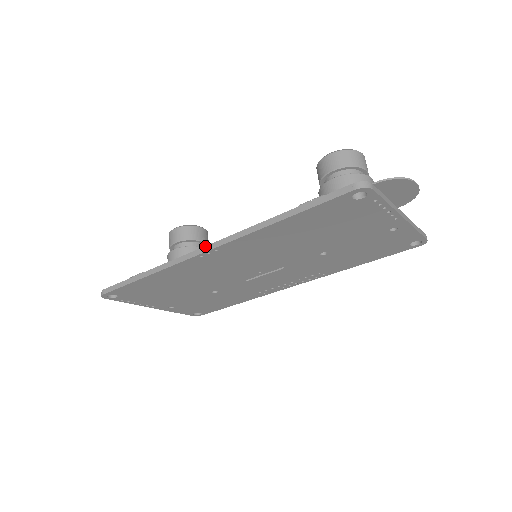
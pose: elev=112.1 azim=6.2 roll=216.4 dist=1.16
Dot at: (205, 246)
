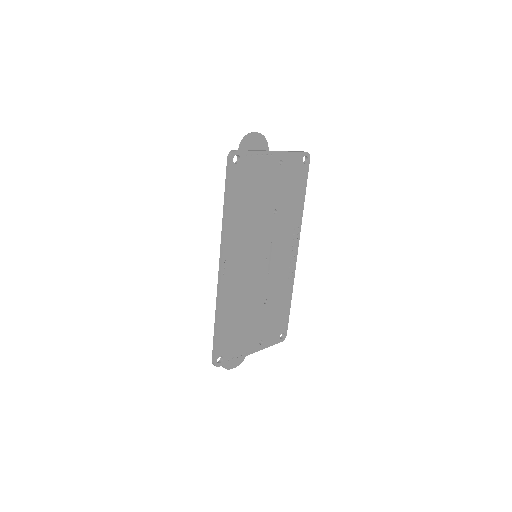
Dot at: (219, 266)
